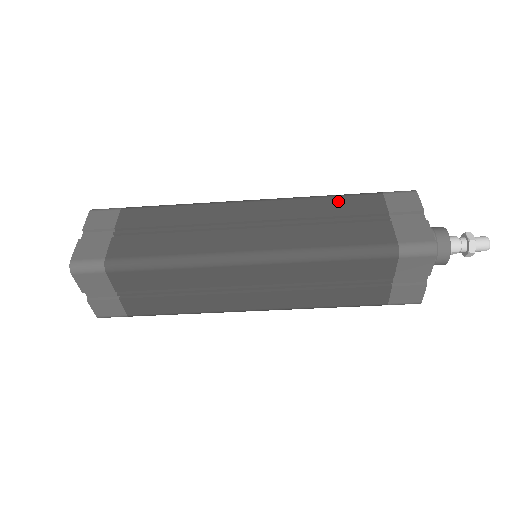
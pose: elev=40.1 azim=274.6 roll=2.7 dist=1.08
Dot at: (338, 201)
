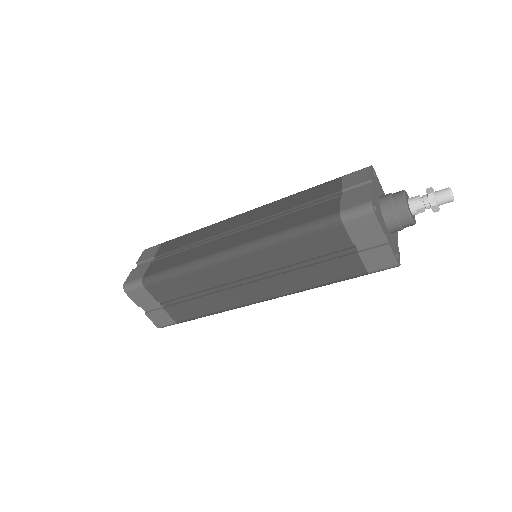
Dot at: (305, 193)
